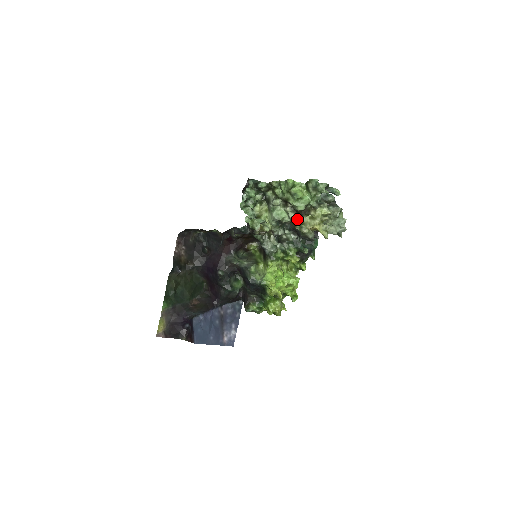
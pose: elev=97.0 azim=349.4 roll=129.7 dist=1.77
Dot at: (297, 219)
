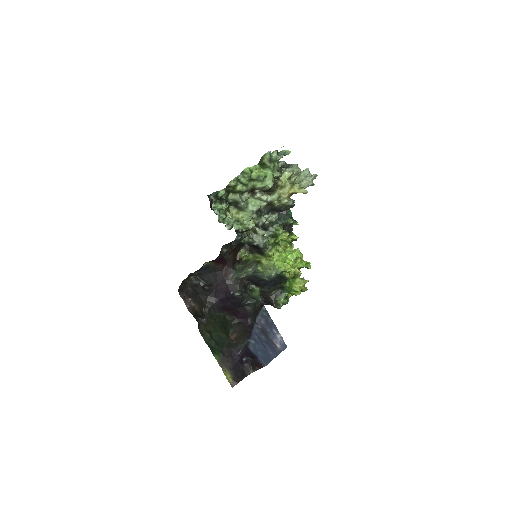
Dot at: (272, 197)
